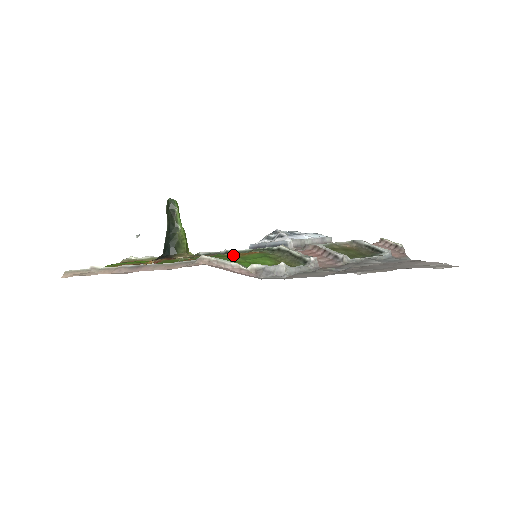
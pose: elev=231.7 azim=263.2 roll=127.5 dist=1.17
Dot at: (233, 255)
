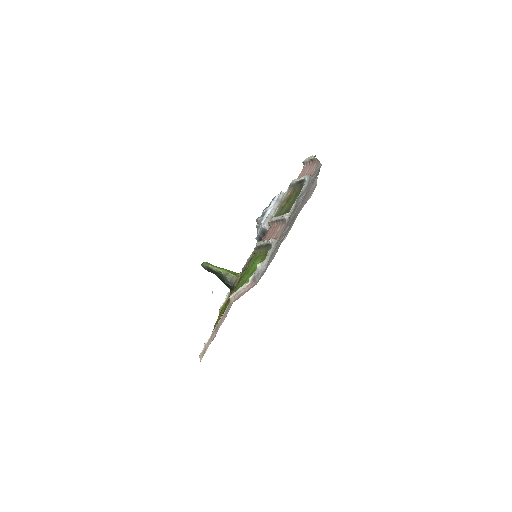
Dot at: occluded
